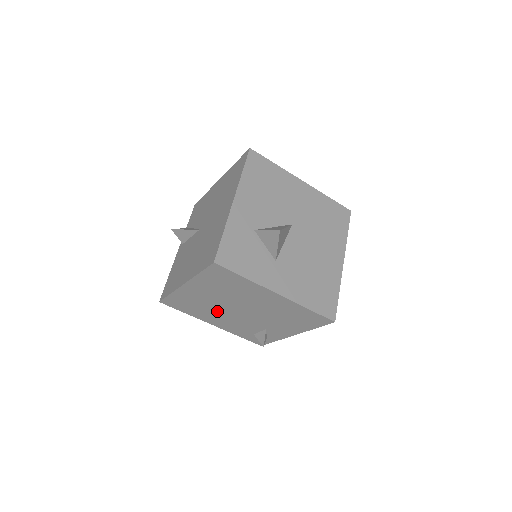
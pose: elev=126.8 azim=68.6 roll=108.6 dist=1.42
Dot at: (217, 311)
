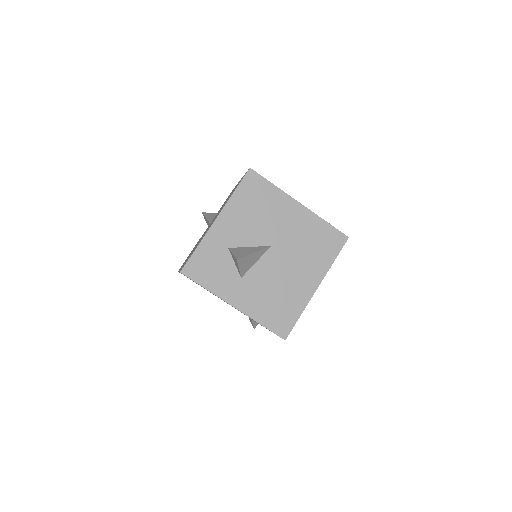
Dot at: occluded
